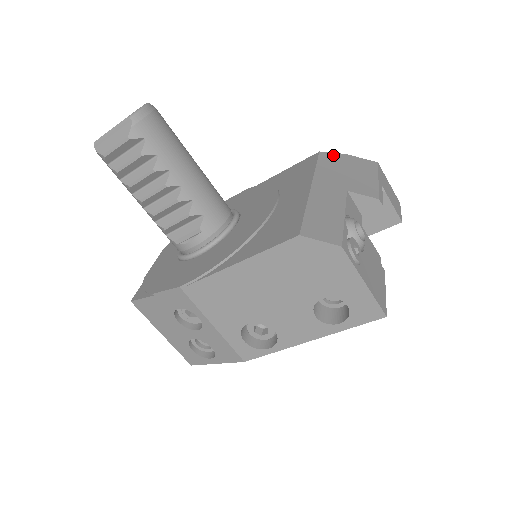
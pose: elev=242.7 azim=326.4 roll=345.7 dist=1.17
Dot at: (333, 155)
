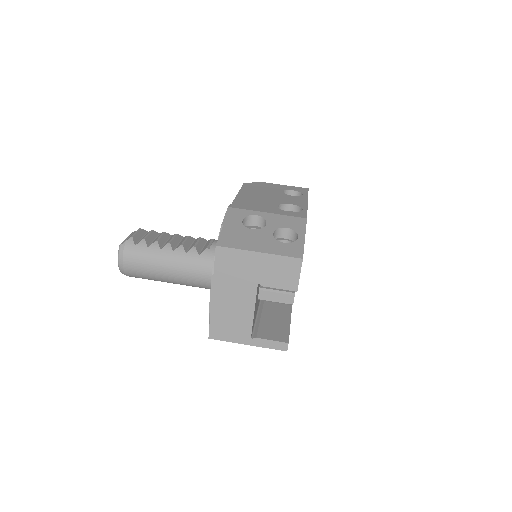
Dot at: occluded
